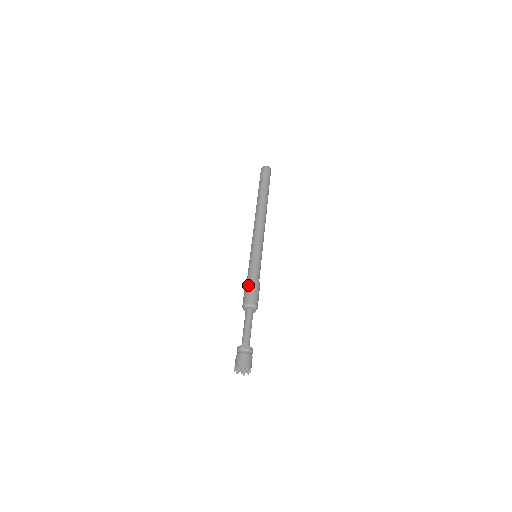
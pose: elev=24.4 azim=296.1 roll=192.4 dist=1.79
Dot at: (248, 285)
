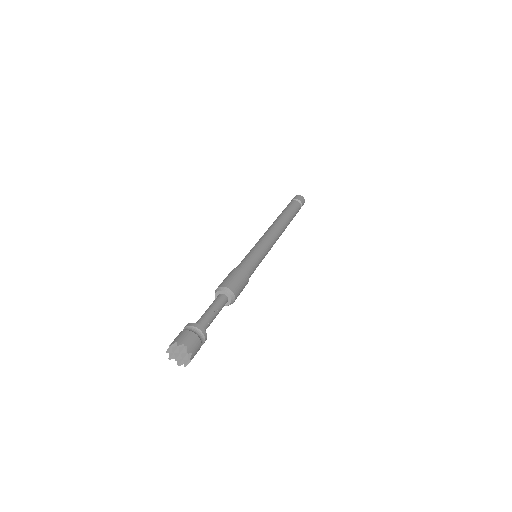
Dot at: (233, 271)
